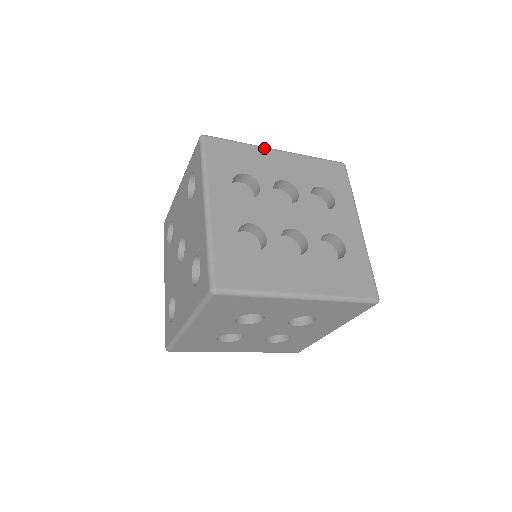
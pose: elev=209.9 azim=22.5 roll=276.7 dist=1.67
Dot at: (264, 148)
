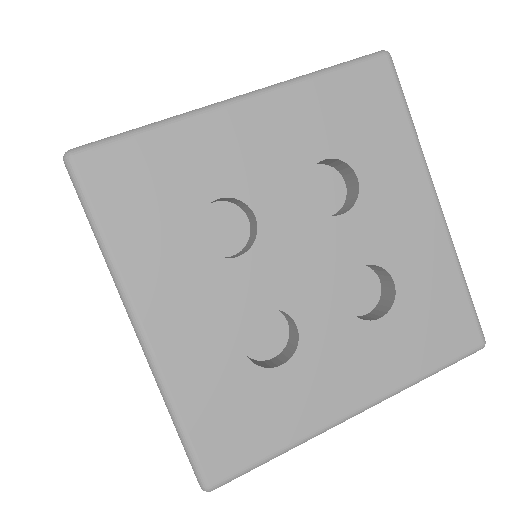
Dot at: occluded
